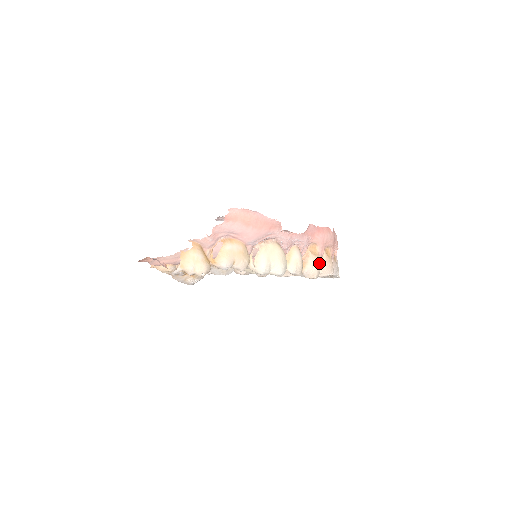
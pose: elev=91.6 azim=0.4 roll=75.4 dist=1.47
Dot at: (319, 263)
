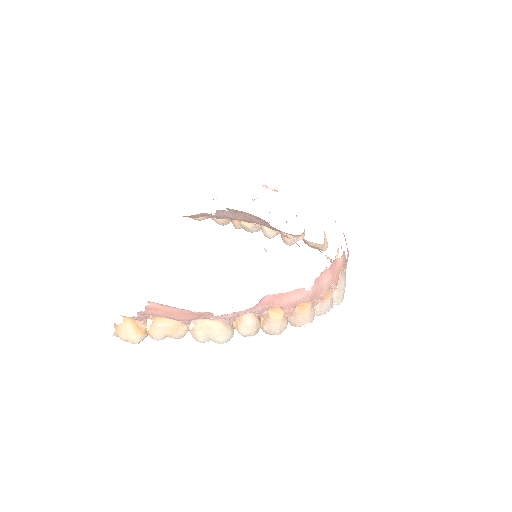
Dot at: (283, 323)
